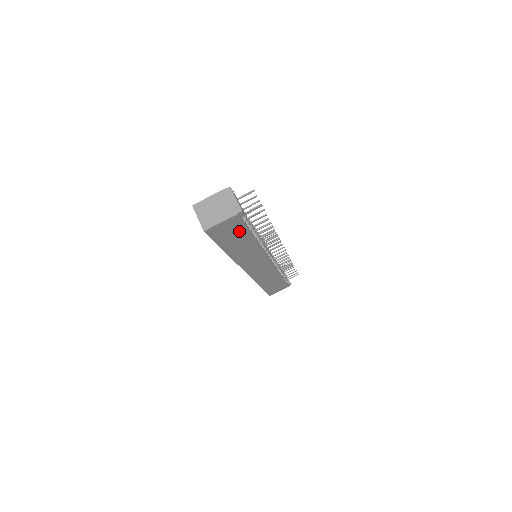
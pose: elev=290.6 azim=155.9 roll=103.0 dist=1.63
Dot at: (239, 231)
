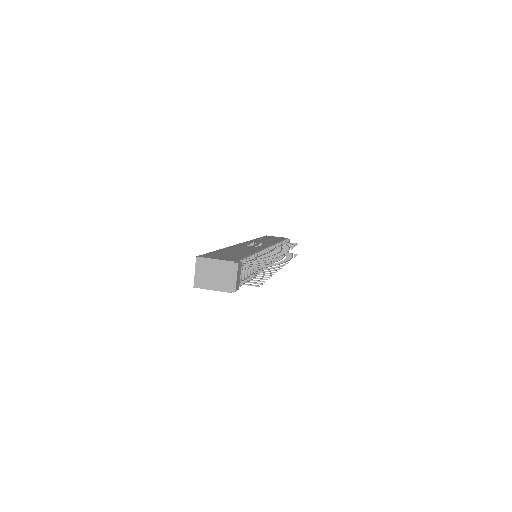
Dot at: occluded
